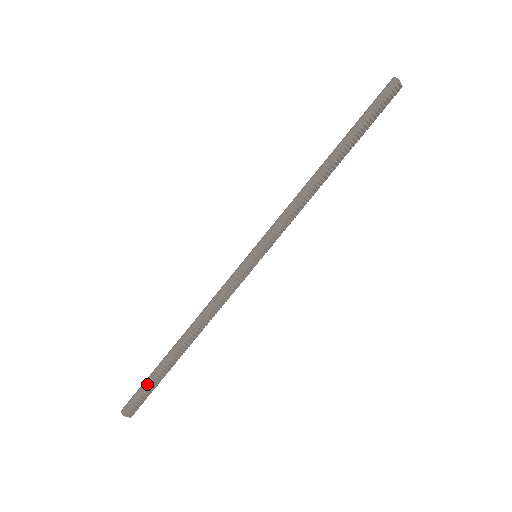
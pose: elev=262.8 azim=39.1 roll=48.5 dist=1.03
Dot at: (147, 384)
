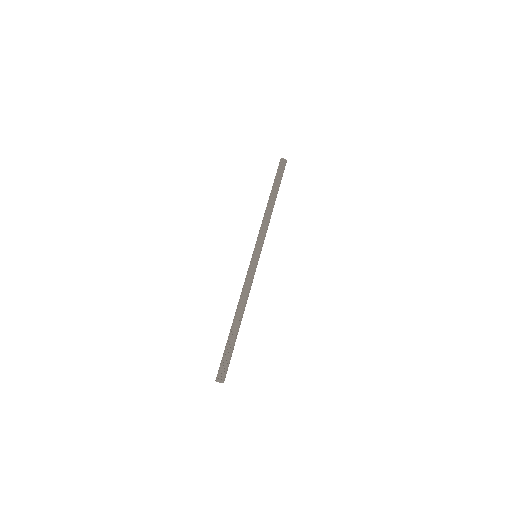
Dot at: (224, 353)
